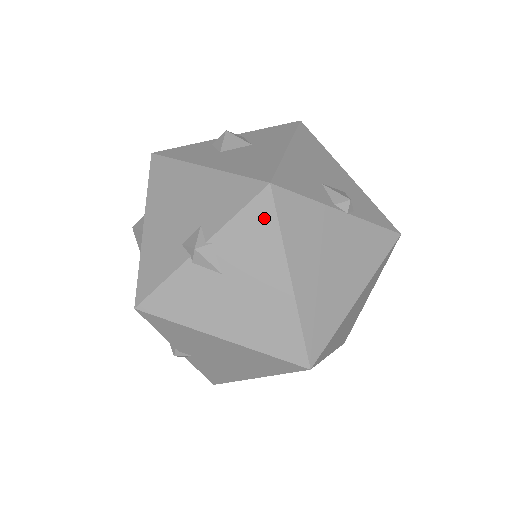
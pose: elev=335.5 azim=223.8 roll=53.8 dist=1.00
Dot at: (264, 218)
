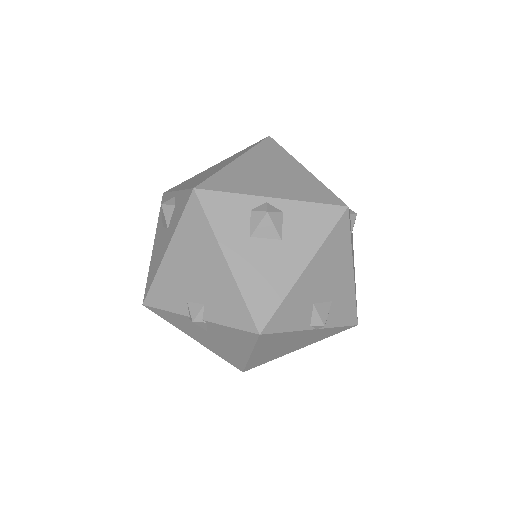
Dot at: (247, 338)
